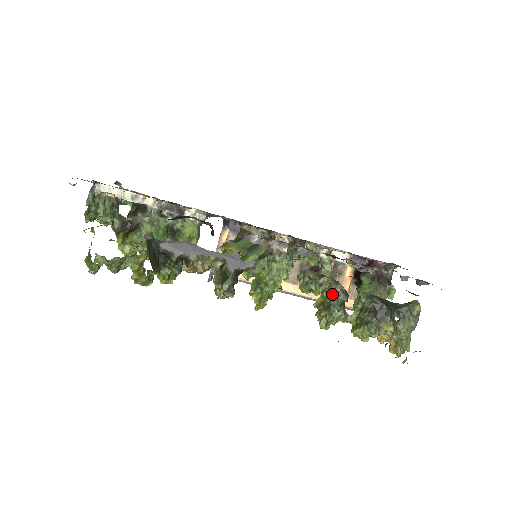
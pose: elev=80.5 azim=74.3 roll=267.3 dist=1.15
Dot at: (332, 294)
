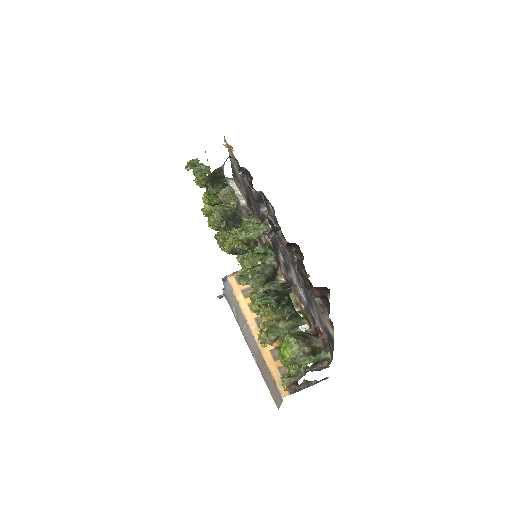
Dot at: (267, 264)
